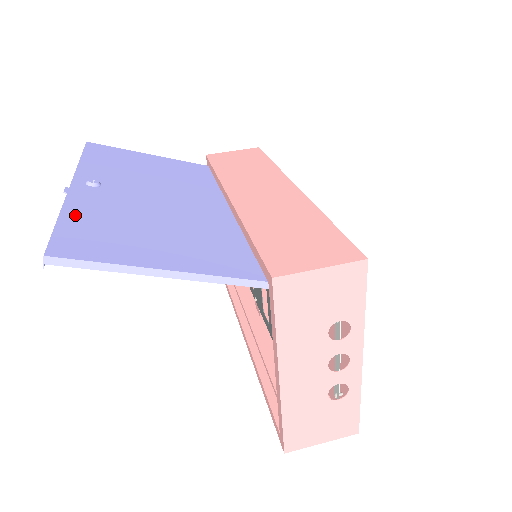
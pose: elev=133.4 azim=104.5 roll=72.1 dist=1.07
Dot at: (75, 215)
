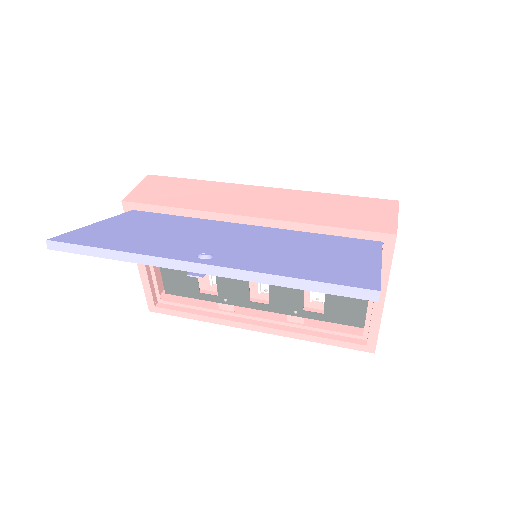
Dot at: (292, 272)
